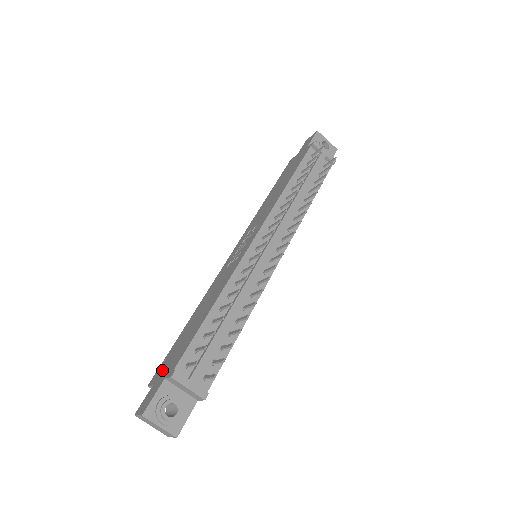
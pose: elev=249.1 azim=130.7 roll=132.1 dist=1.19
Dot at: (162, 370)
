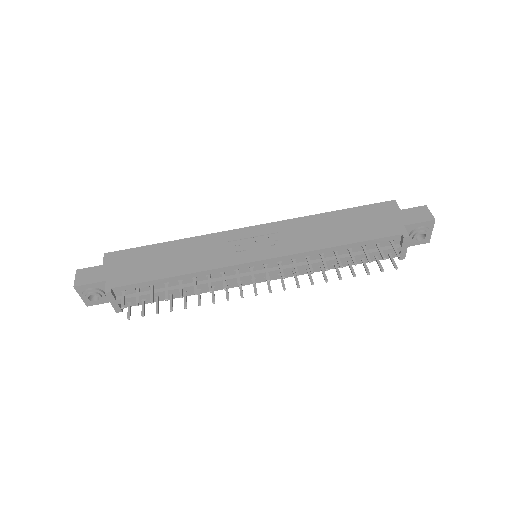
Dot at: (116, 263)
